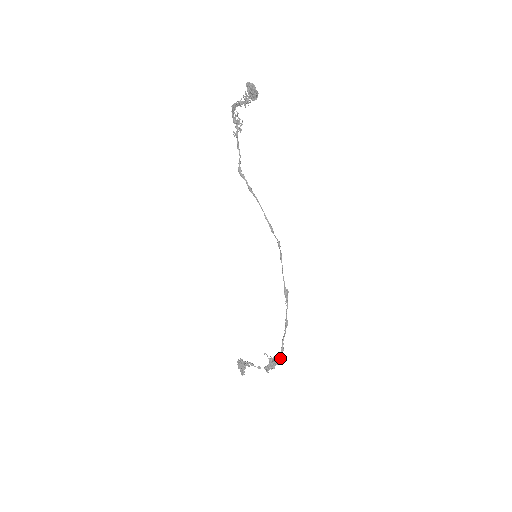
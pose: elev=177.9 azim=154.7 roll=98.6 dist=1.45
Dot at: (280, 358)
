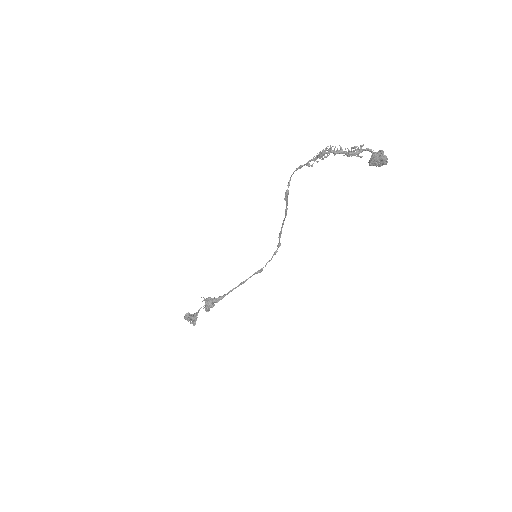
Dot at: occluded
